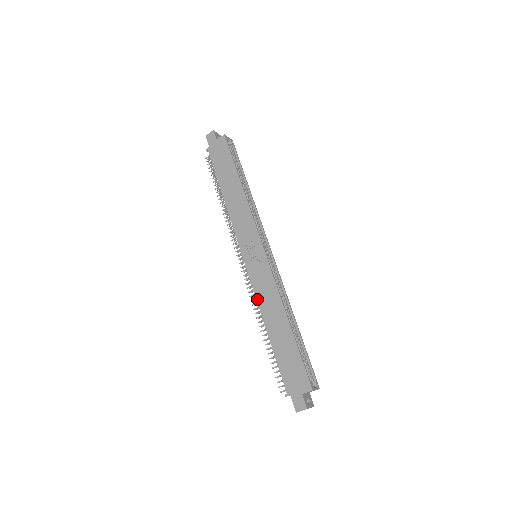
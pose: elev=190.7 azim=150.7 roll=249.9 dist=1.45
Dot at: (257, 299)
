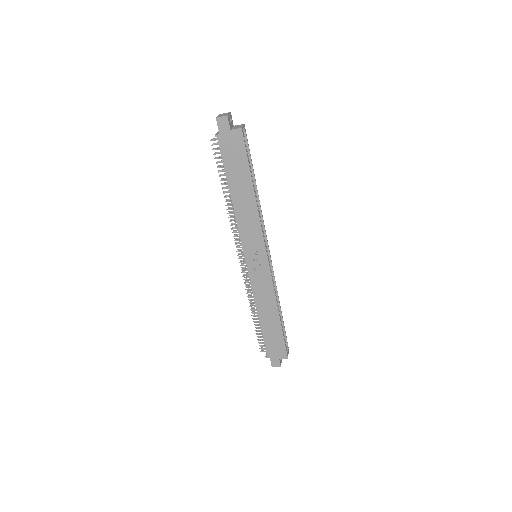
Dot at: (254, 294)
